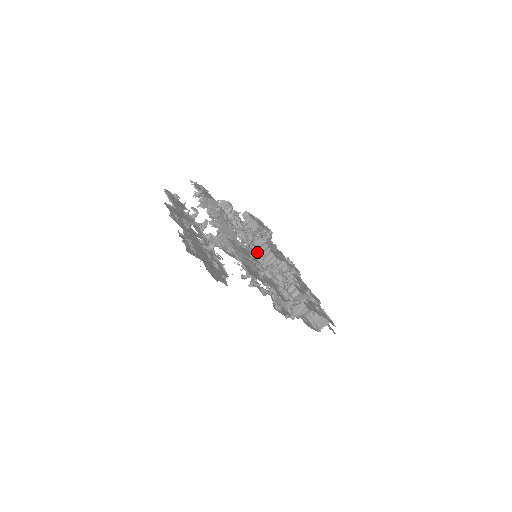
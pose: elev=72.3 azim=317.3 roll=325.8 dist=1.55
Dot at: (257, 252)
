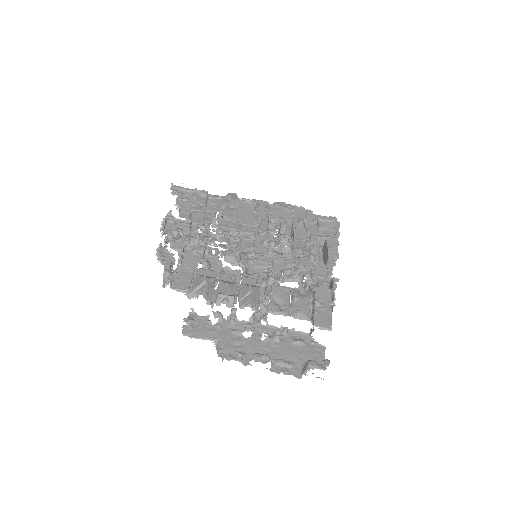
Dot at: (233, 235)
